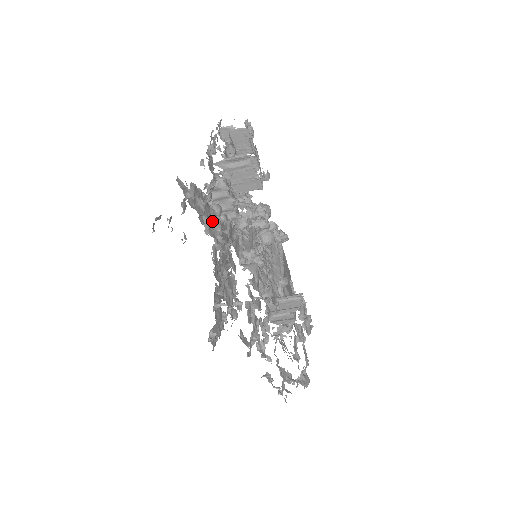
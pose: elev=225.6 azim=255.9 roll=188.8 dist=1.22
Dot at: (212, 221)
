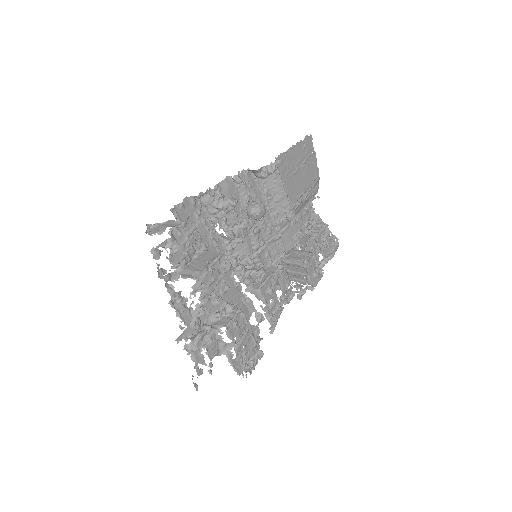
Dot at: (217, 341)
